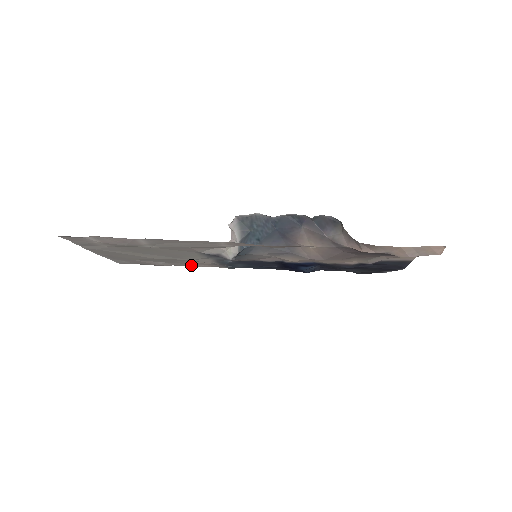
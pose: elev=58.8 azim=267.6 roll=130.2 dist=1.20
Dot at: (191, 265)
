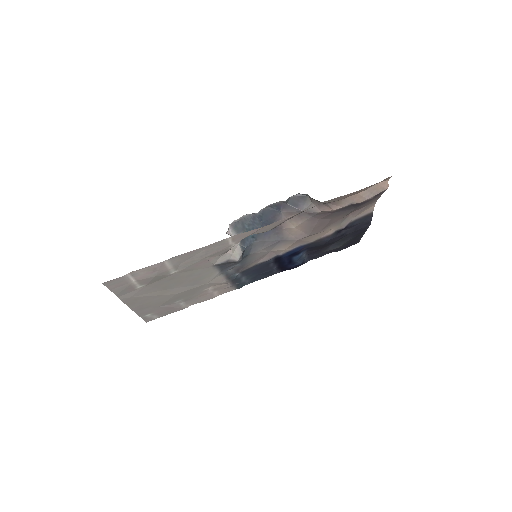
Dot at: (206, 297)
